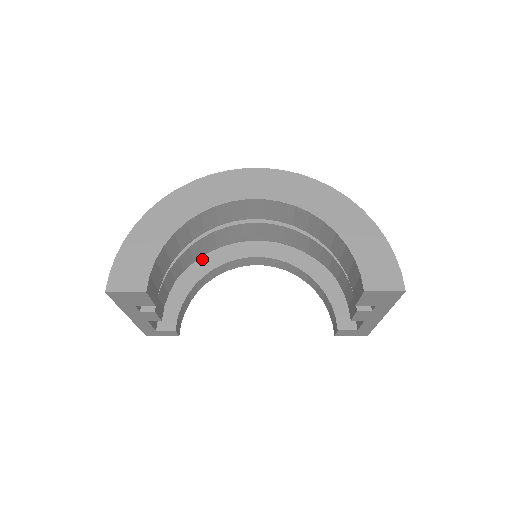
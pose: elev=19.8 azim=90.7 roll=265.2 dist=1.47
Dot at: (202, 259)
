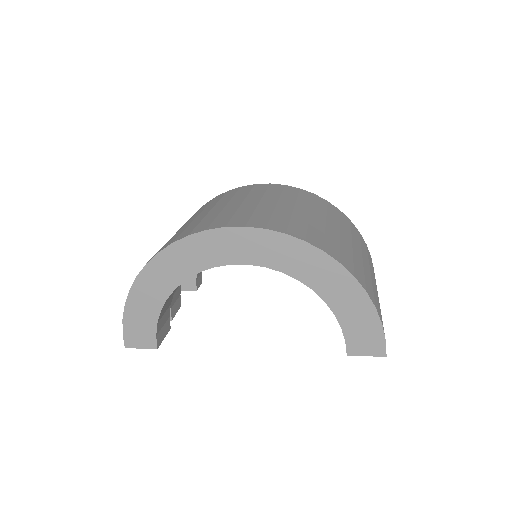
Dot at: occluded
